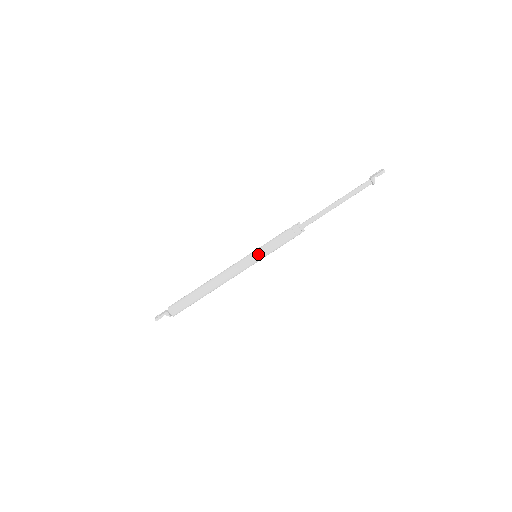
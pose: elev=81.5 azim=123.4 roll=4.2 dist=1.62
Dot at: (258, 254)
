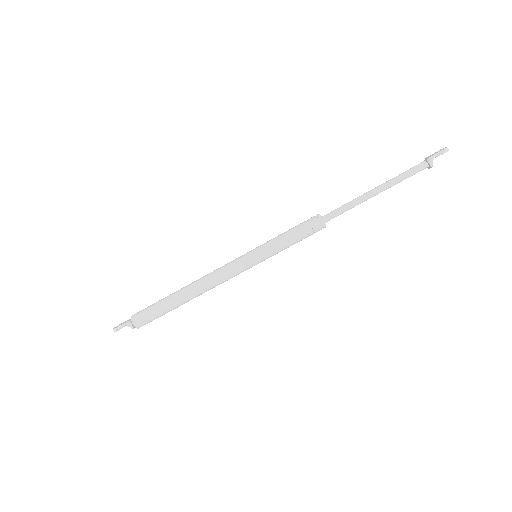
Dot at: (258, 253)
